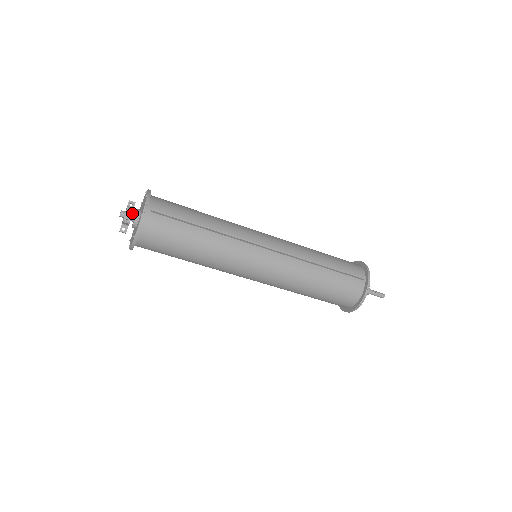
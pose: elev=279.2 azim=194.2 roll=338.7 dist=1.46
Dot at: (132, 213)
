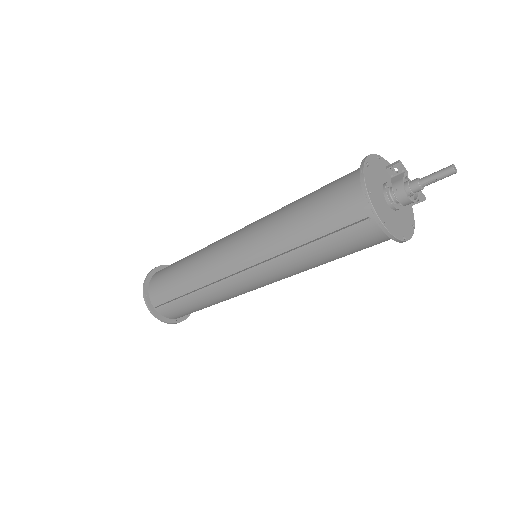
Dot at: occluded
